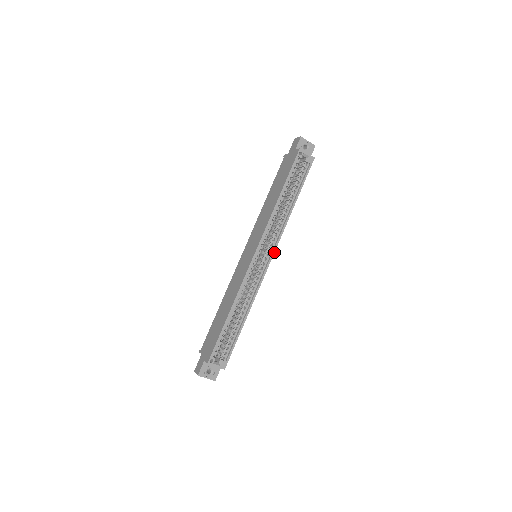
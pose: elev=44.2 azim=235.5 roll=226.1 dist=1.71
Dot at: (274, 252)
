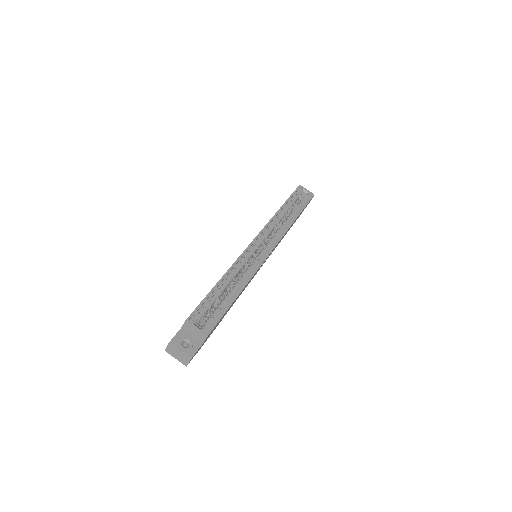
Dot at: occluded
